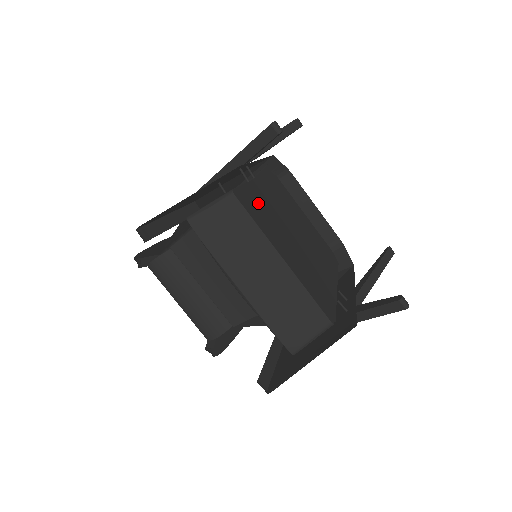
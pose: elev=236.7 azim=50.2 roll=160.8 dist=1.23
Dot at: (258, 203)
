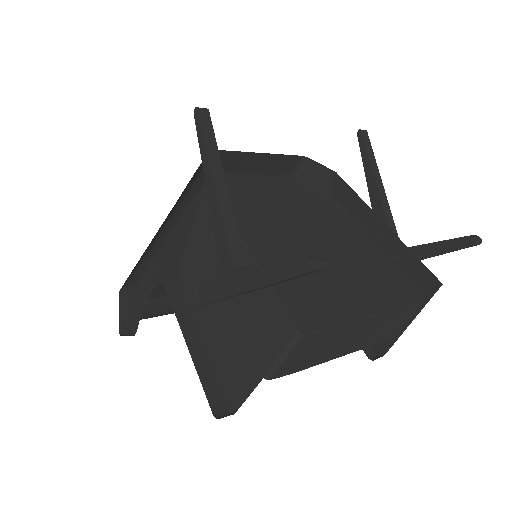
Dot at: (299, 289)
